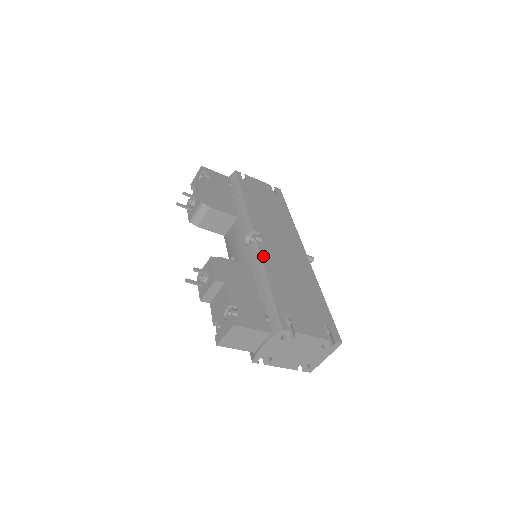
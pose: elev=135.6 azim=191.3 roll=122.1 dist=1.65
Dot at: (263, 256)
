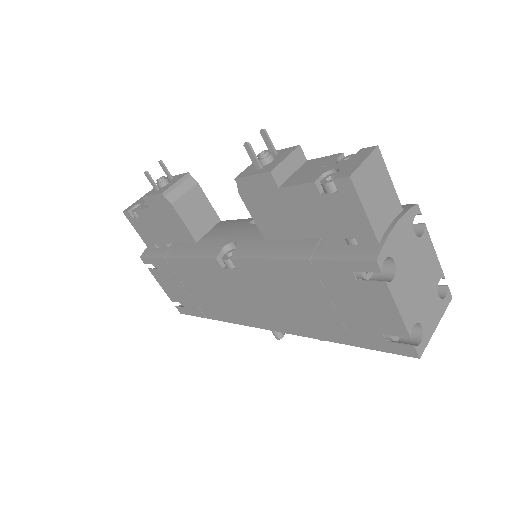
Dot at: occluded
